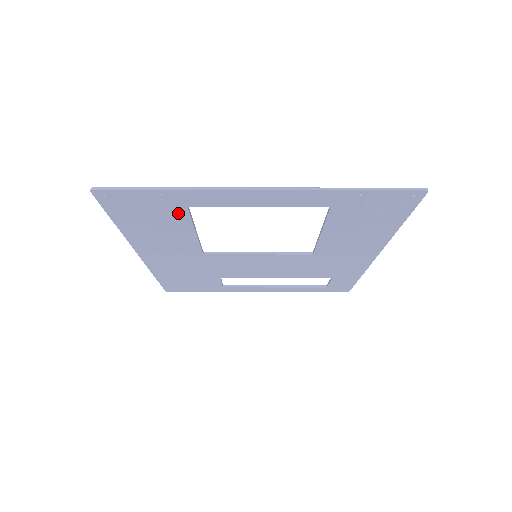
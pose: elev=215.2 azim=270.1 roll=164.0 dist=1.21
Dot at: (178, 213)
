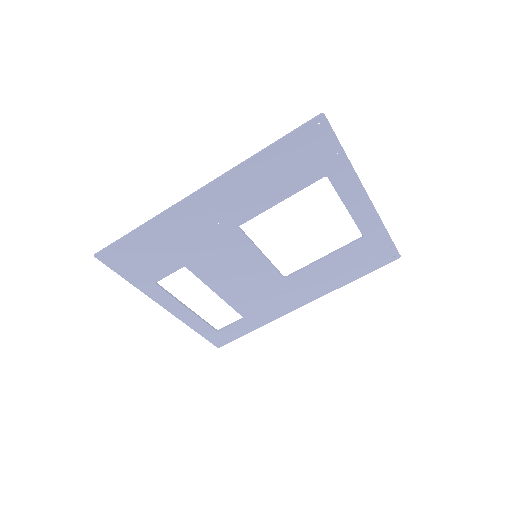
Dot at: (312, 175)
